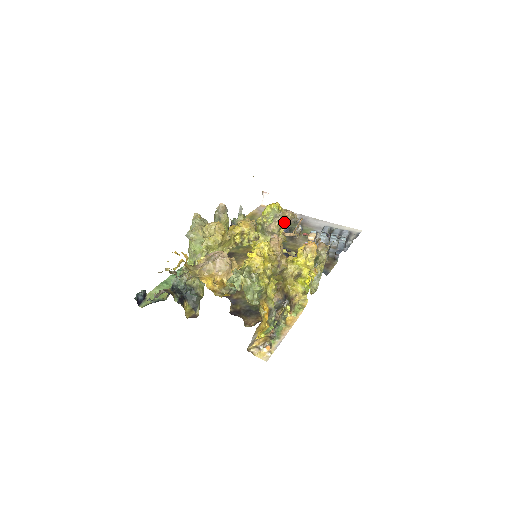
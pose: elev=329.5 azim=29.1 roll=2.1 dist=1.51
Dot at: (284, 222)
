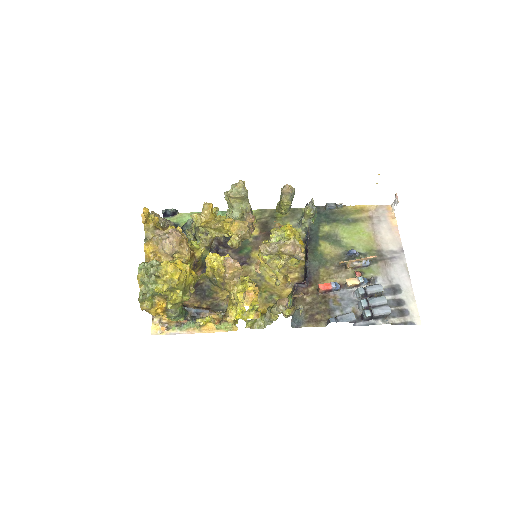
Dot at: (277, 252)
